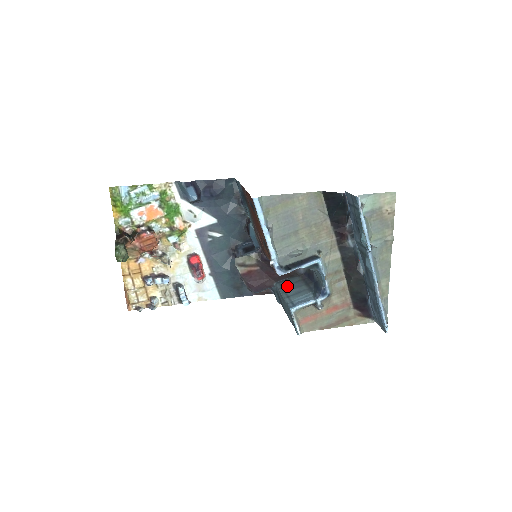
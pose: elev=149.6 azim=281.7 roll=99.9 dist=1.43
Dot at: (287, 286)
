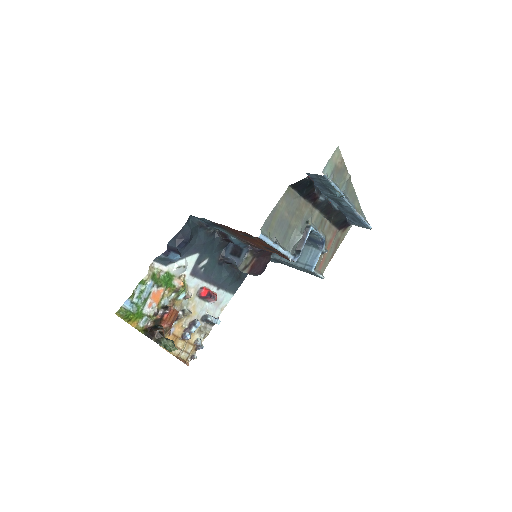
Dot at: occluded
